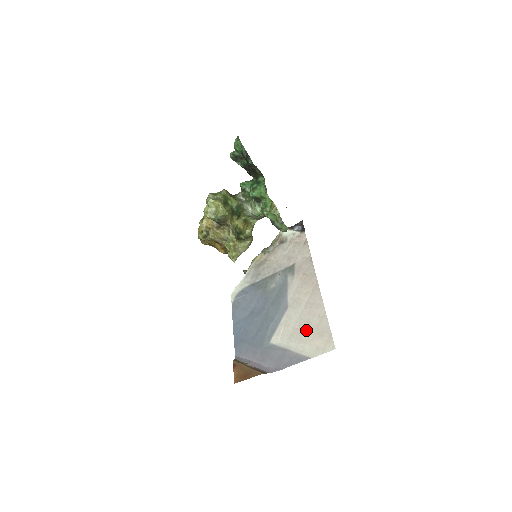
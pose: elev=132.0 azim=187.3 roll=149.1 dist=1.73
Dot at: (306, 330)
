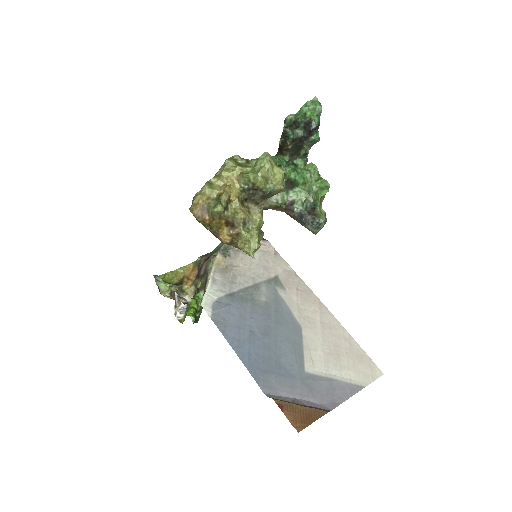
Dot at: (341, 354)
